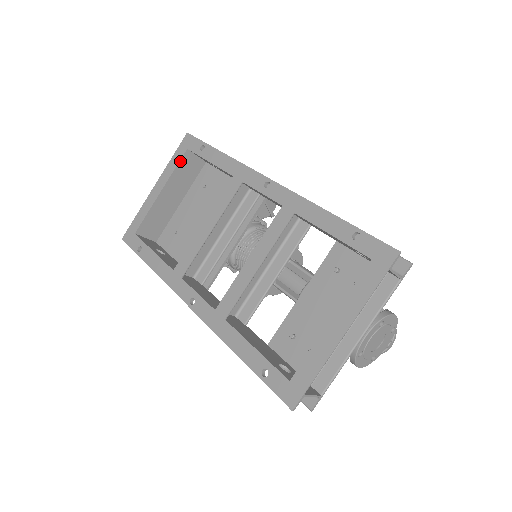
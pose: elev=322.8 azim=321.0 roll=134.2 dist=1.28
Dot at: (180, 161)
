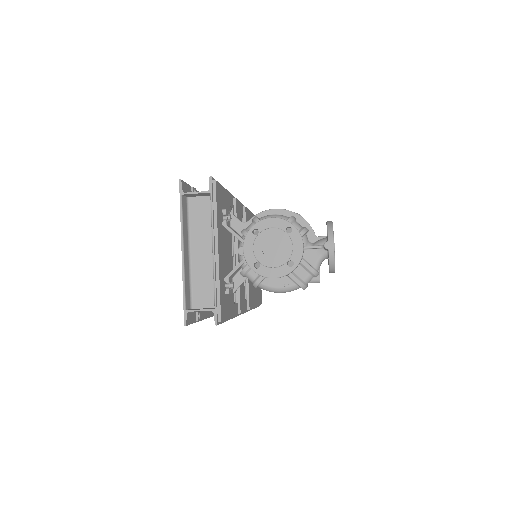
Dot at: occluded
